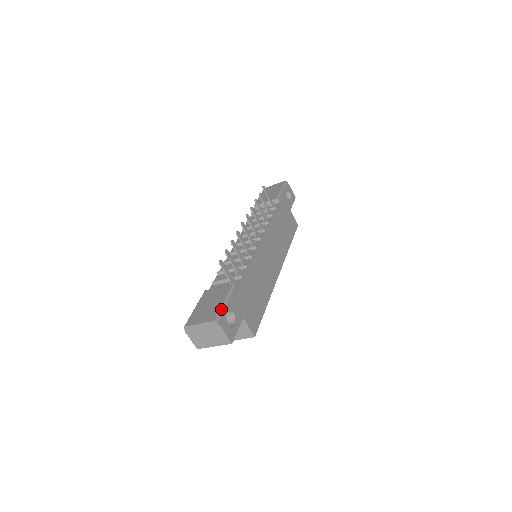
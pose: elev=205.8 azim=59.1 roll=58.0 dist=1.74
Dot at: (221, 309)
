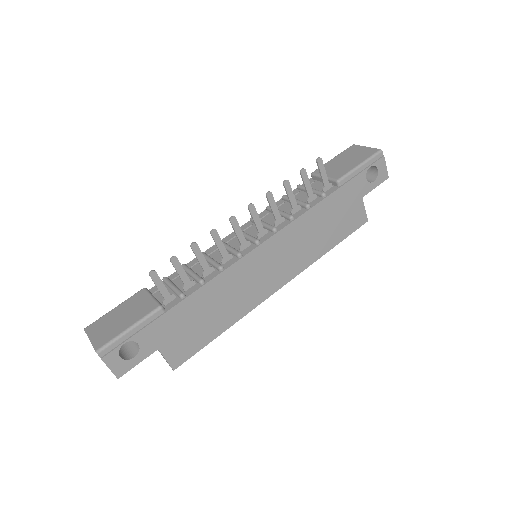
Dot at: (116, 338)
